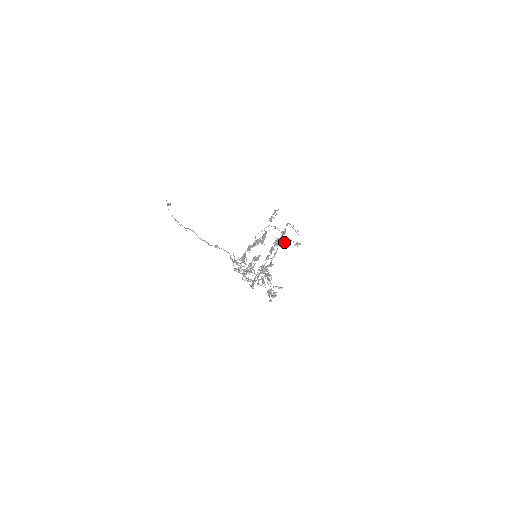
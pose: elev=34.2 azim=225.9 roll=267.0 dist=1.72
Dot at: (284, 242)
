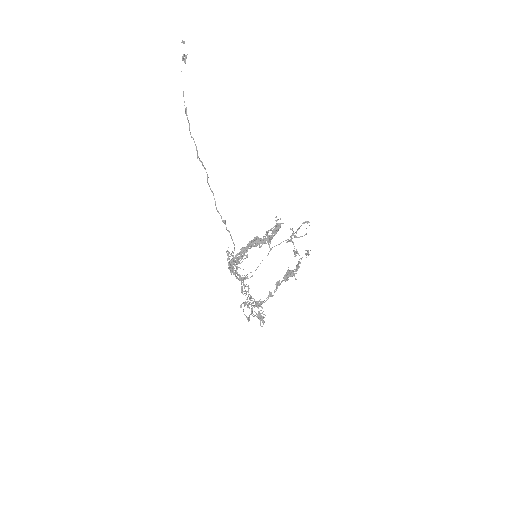
Dot at: occluded
